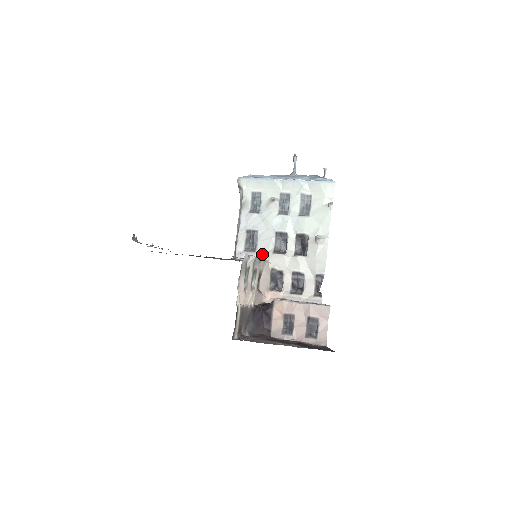
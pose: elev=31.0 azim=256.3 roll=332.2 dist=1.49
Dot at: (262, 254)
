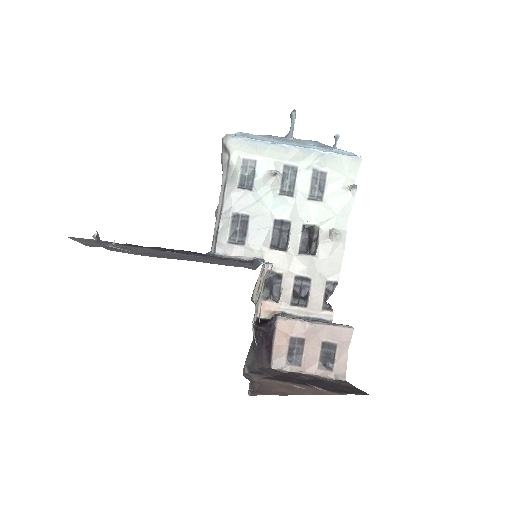
Dot at: (254, 249)
